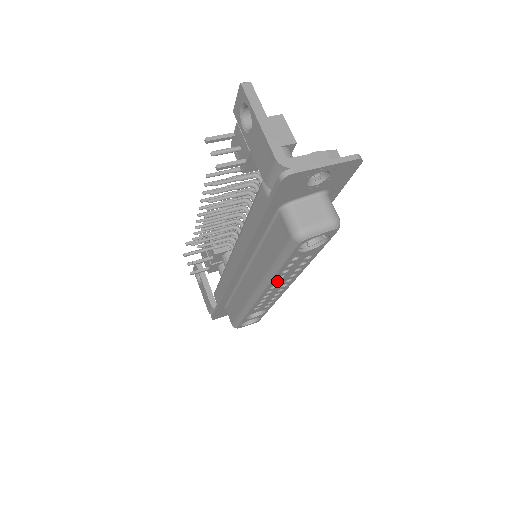
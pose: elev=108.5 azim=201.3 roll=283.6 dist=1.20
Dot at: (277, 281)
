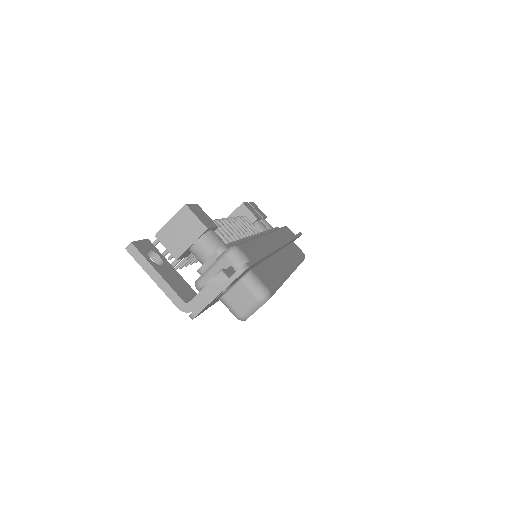
Dot at: occluded
